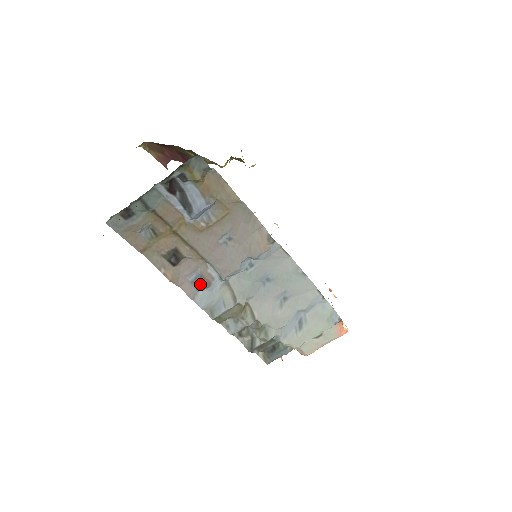
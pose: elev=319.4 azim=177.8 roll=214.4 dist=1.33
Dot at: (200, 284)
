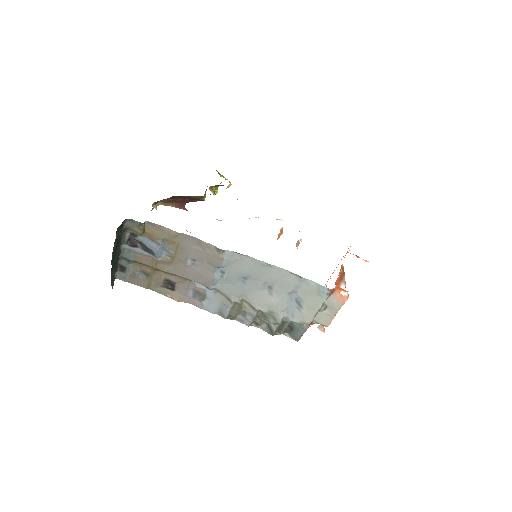
Dot at: (199, 297)
